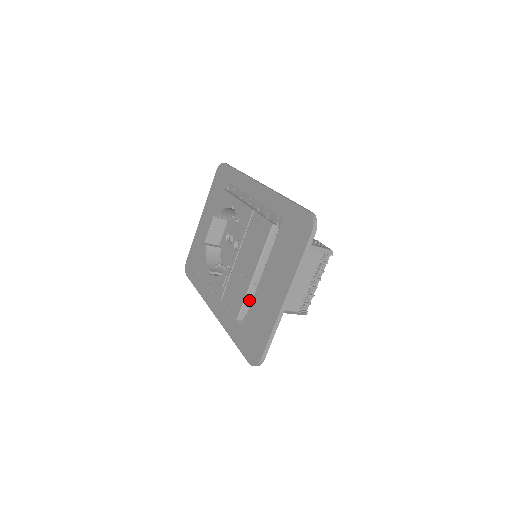
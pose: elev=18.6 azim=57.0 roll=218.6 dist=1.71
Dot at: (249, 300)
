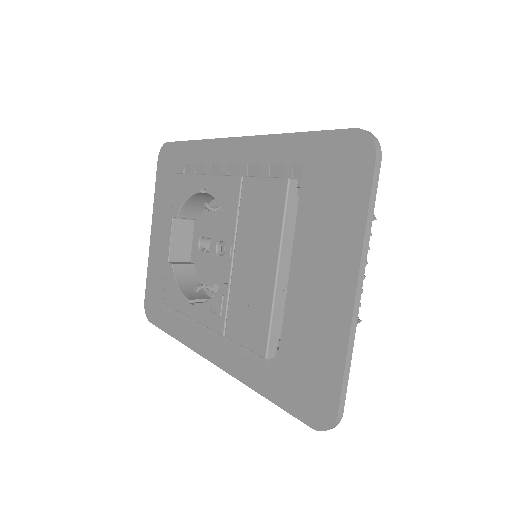
Dot at: (278, 319)
